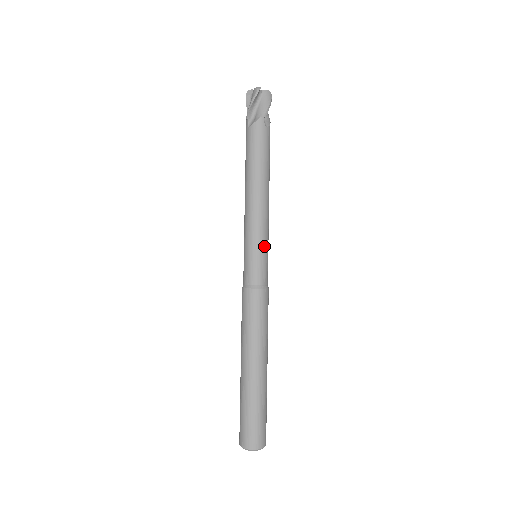
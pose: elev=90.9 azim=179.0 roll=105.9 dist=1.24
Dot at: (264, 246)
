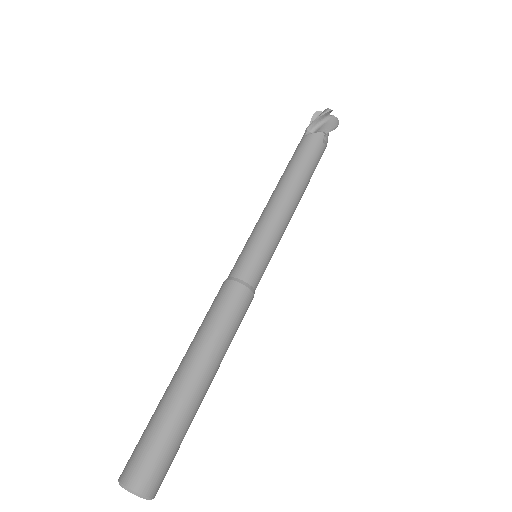
Dot at: (271, 246)
